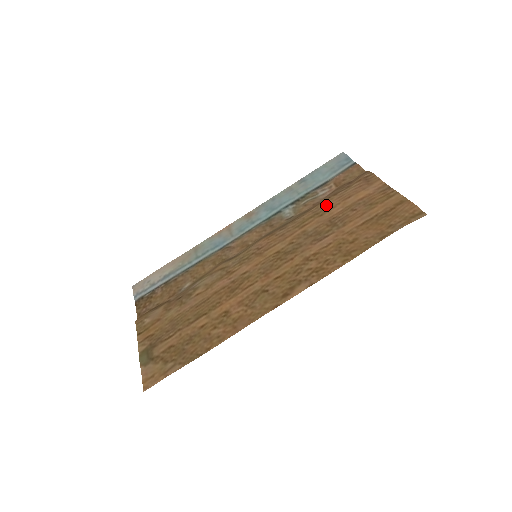
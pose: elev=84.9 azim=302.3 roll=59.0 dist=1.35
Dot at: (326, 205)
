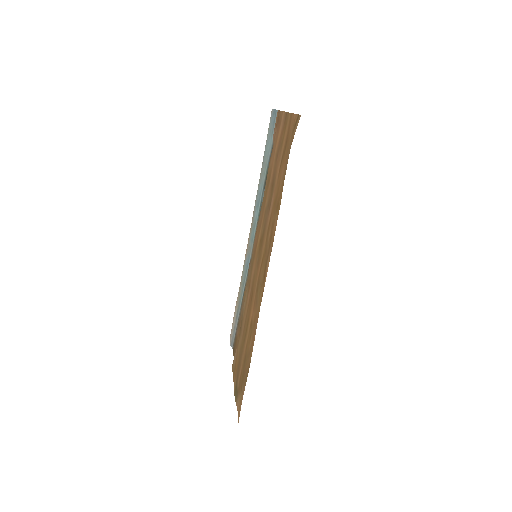
Dot at: (269, 171)
